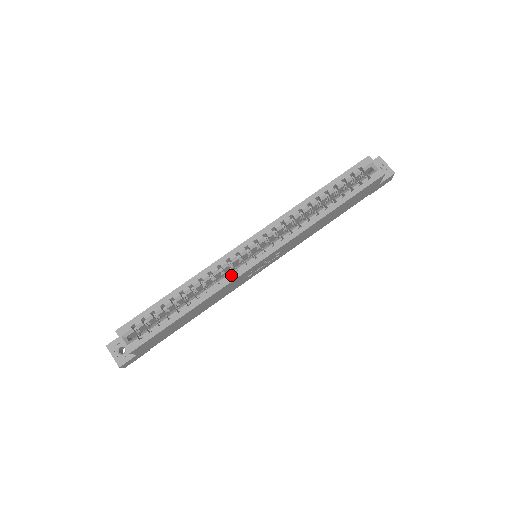
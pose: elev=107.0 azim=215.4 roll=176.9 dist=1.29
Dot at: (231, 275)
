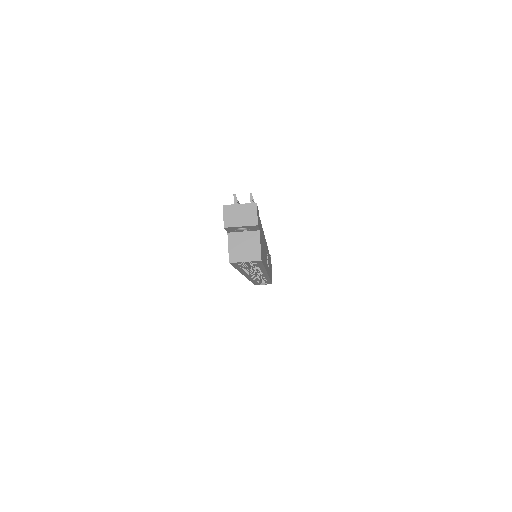
Dot at: occluded
